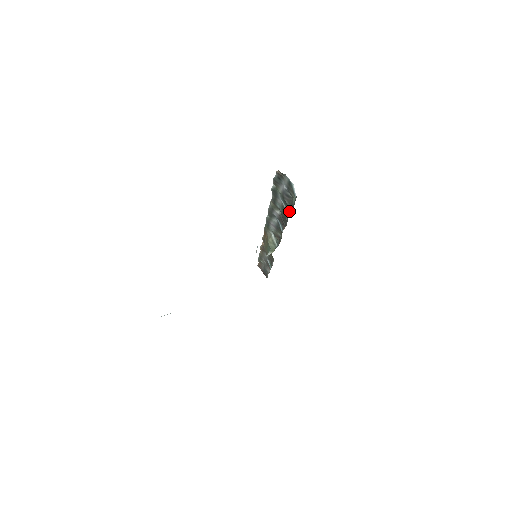
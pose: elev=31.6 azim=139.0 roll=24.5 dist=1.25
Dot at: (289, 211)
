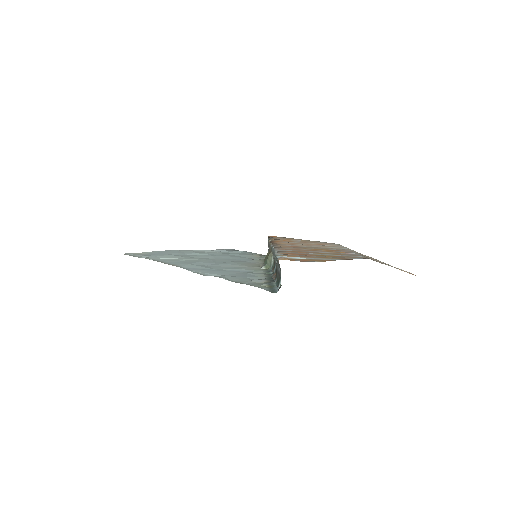
Dot at: (277, 281)
